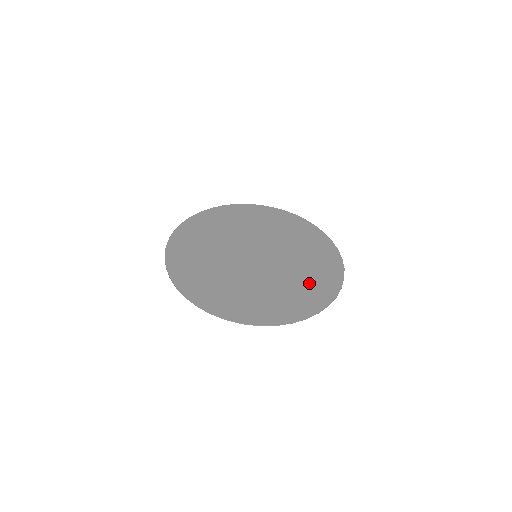
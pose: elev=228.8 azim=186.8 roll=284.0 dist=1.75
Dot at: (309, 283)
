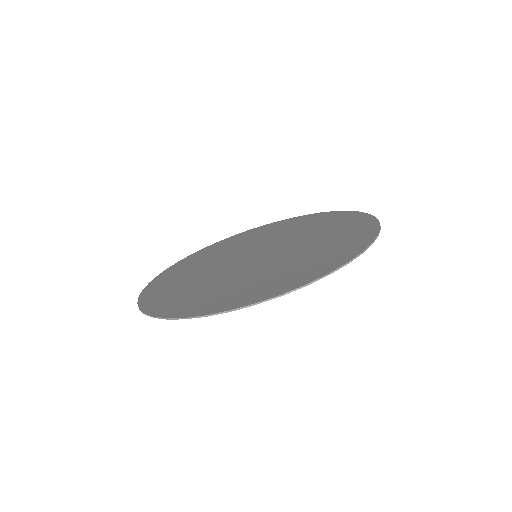
Dot at: (332, 226)
